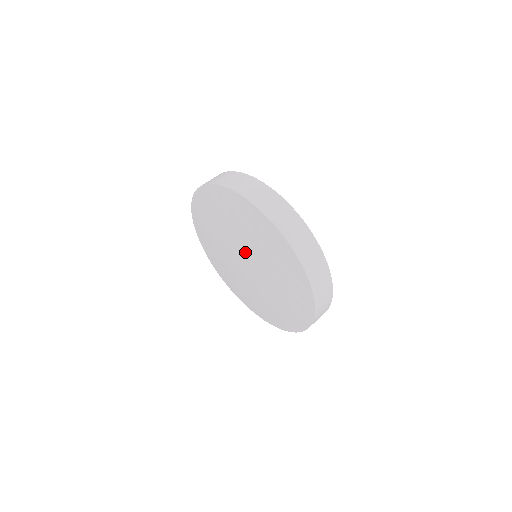
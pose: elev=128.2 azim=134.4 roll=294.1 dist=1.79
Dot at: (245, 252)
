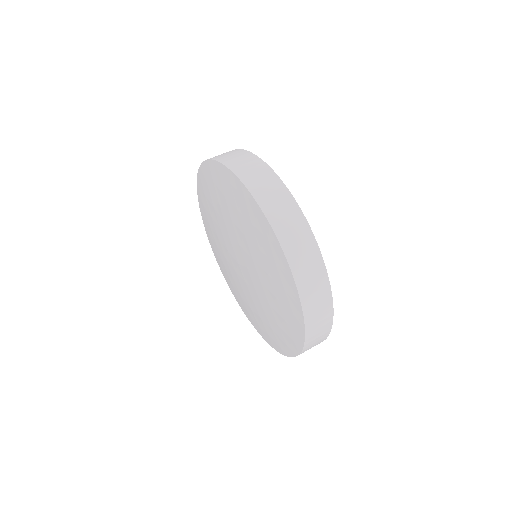
Dot at: (246, 260)
